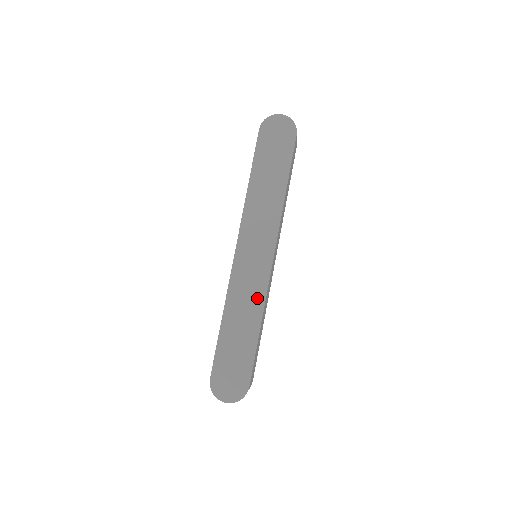
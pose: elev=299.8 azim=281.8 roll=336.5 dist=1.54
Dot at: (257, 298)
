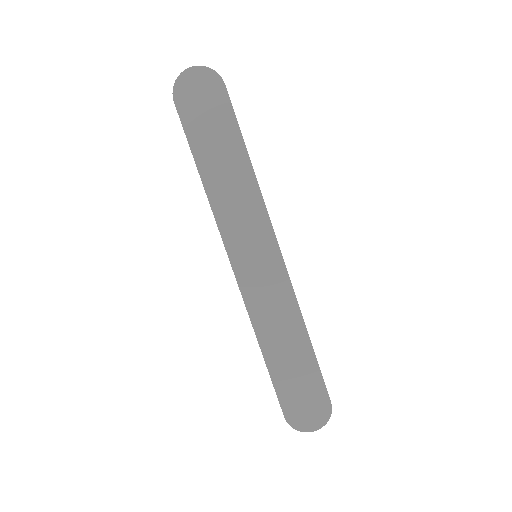
Dot at: (287, 307)
